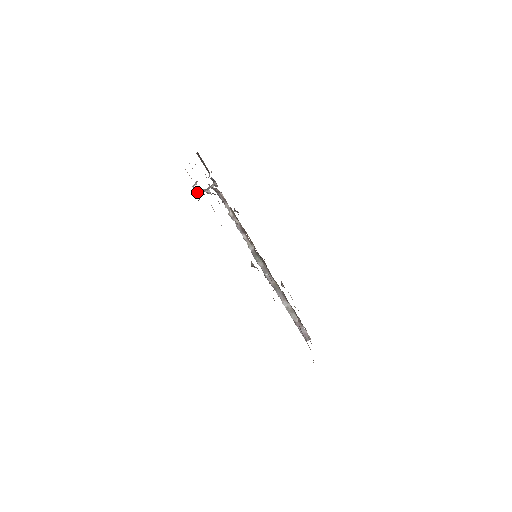
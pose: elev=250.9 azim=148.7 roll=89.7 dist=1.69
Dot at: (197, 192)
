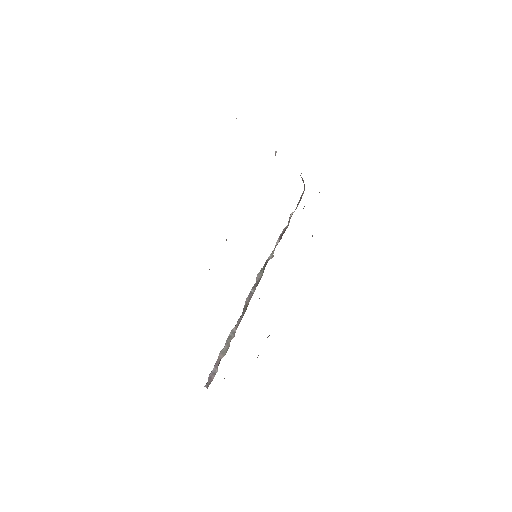
Dot at: occluded
